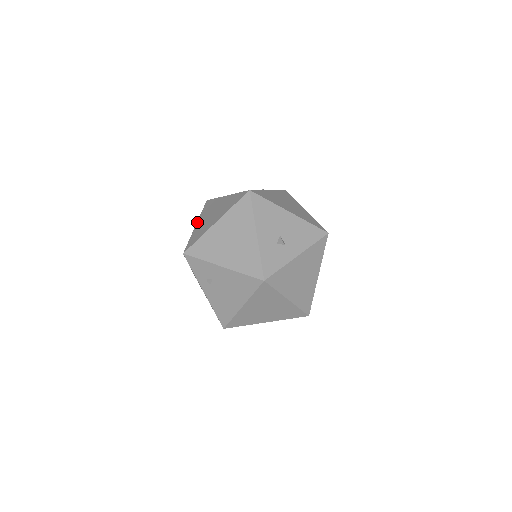
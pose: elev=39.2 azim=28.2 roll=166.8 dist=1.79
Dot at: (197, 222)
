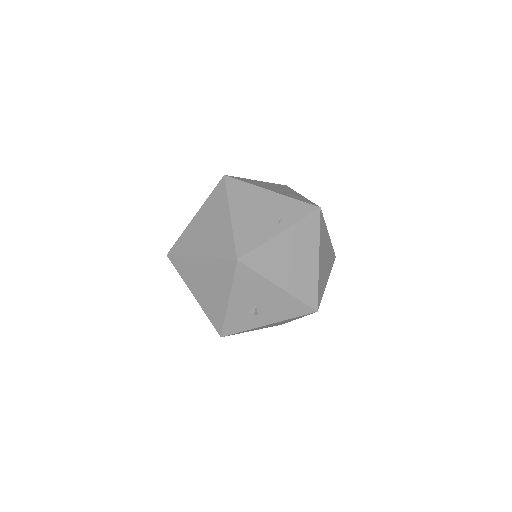
Dot at: (197, 213)
